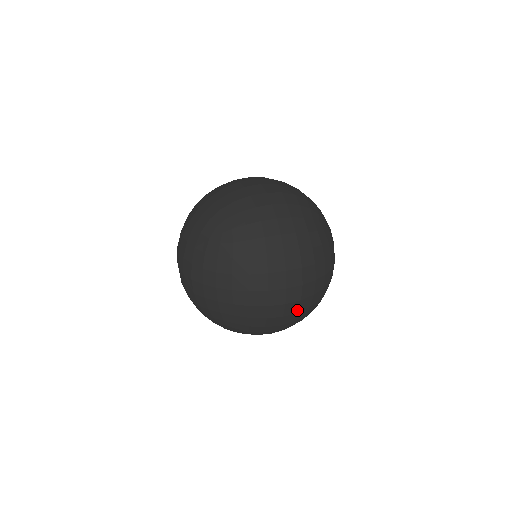
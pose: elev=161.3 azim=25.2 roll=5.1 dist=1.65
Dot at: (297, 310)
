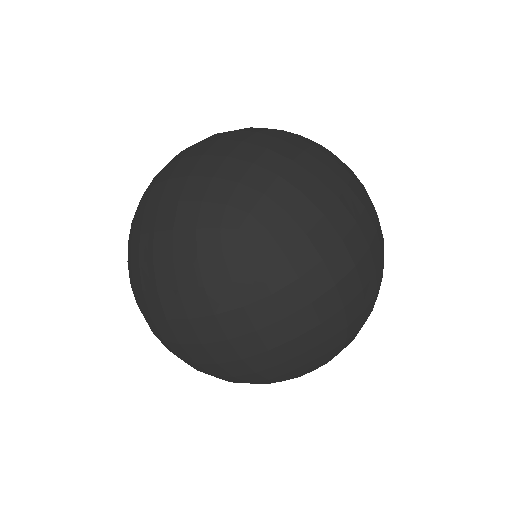
Dot at: (228, 373)
